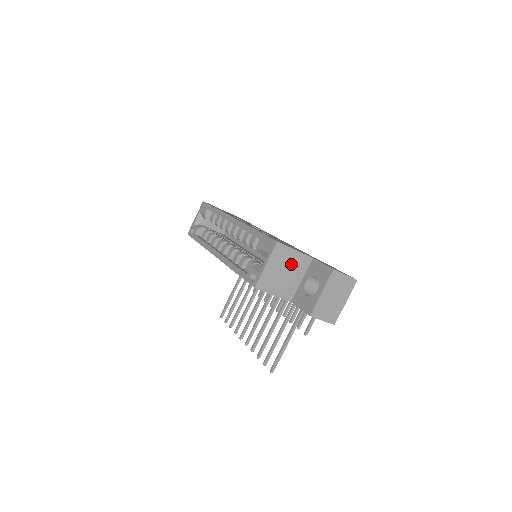
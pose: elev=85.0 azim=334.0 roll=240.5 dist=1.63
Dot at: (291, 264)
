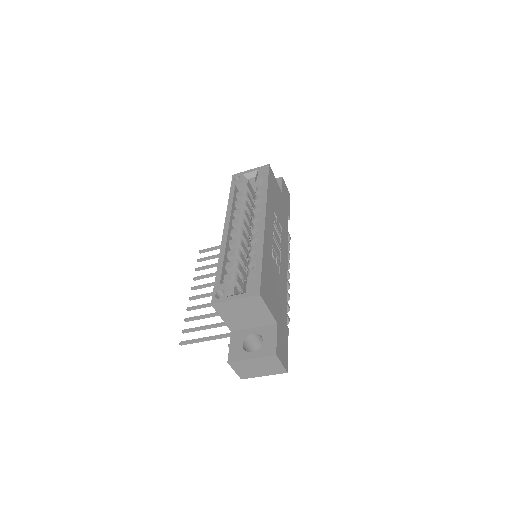
Dot at: (256, 314)
